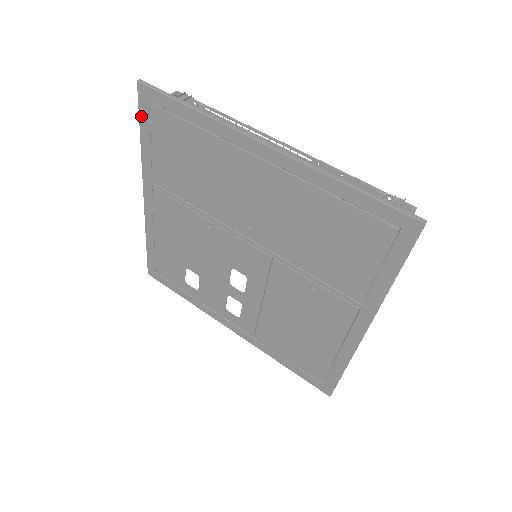
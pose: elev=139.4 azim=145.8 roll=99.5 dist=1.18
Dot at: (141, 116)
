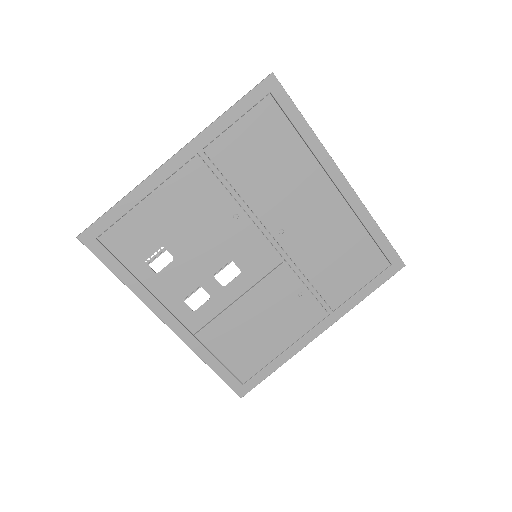
Dot at: (249, 96)
